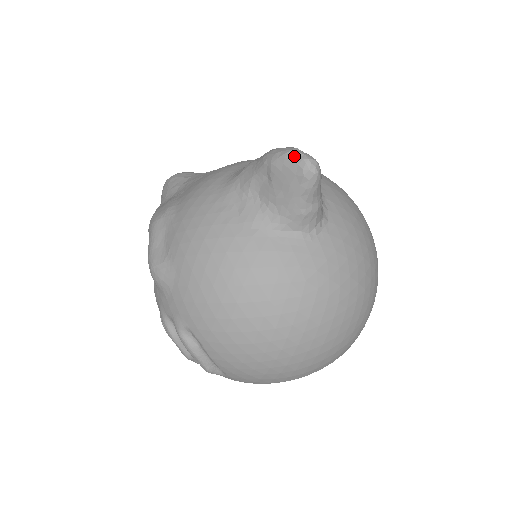
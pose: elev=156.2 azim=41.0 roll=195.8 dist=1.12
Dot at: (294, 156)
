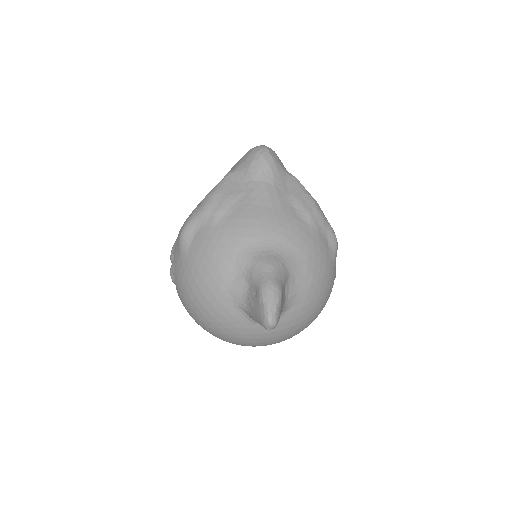
Dot at: (268, 313)
